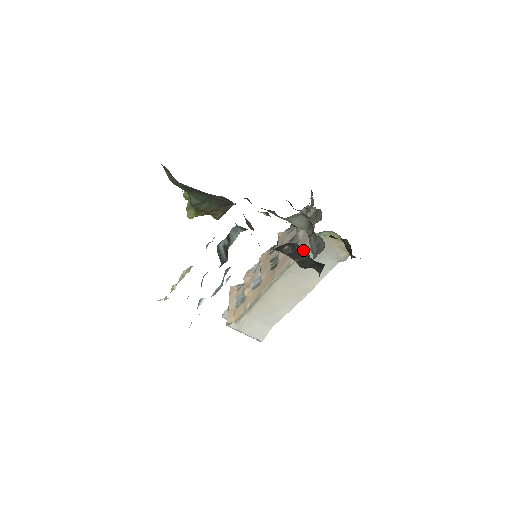
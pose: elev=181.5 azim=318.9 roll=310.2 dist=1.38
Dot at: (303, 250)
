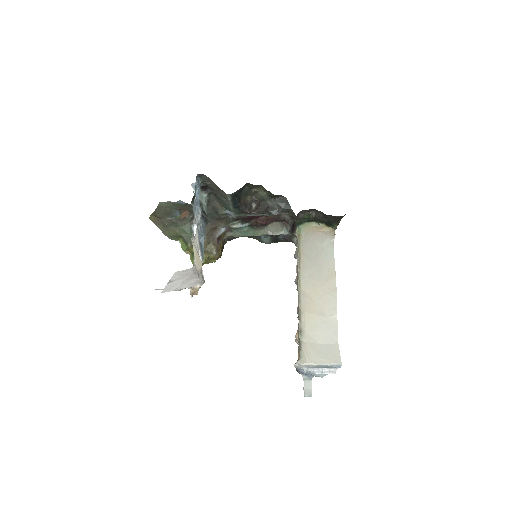
Dot at: (261, 195)
